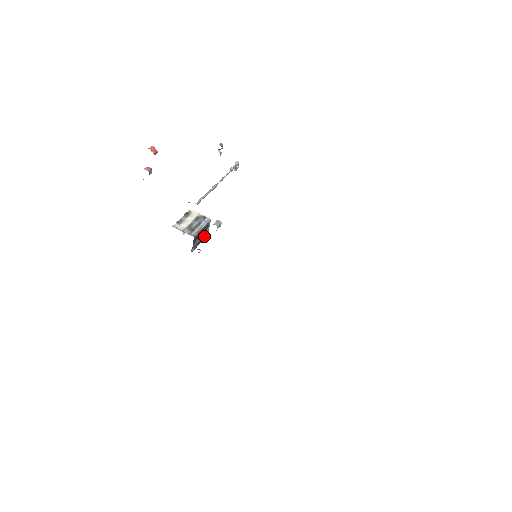
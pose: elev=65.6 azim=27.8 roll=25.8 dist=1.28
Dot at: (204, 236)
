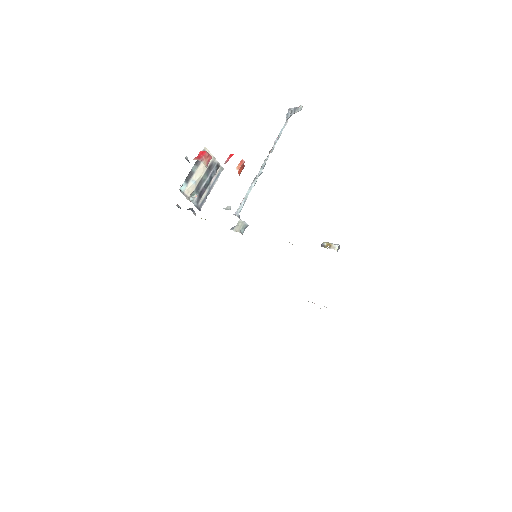
Dot at: occluded
